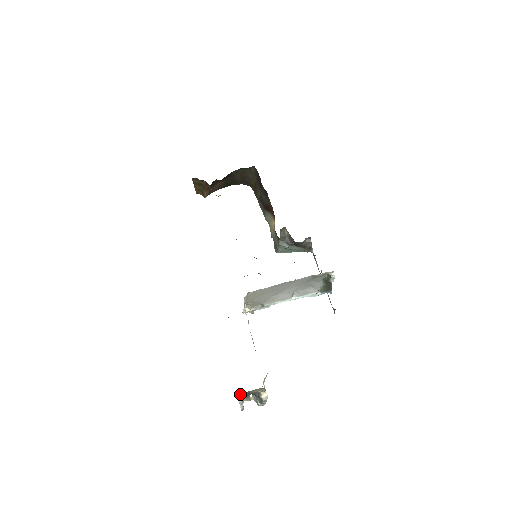
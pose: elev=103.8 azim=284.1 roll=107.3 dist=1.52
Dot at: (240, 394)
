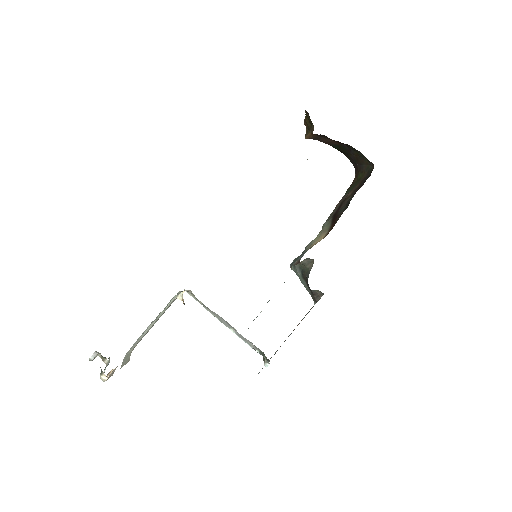
Dot at: occluded
